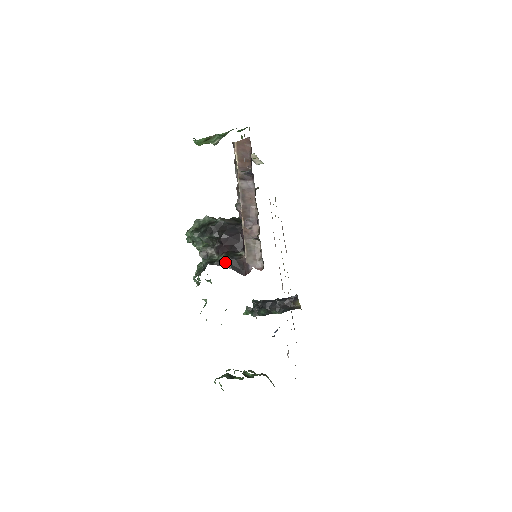
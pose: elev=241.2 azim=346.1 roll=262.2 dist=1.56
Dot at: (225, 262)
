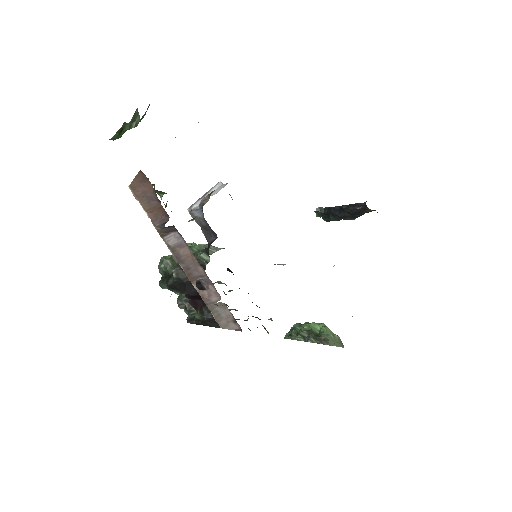
Dot at: (203, 322)
